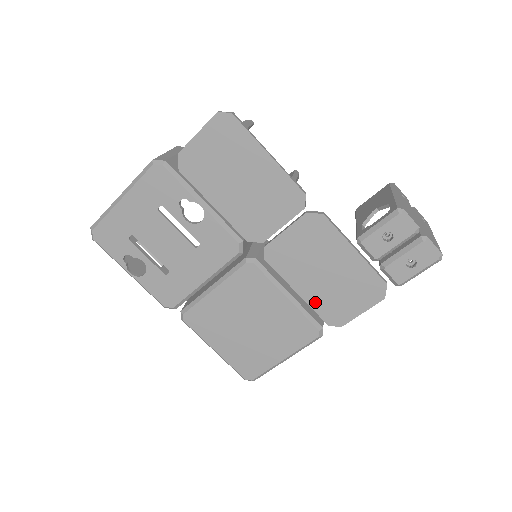
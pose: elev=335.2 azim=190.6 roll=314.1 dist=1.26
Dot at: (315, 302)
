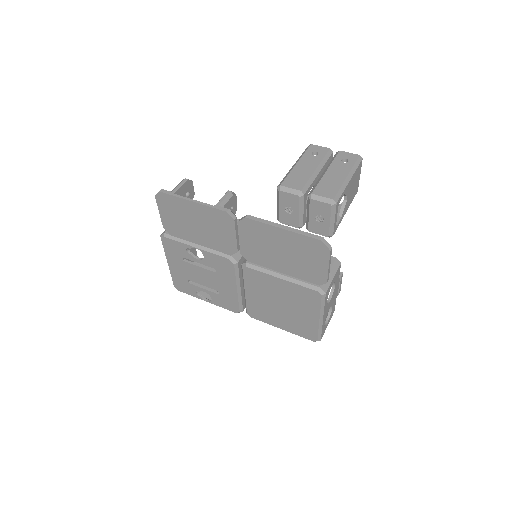
Dot at: (297, 274)
